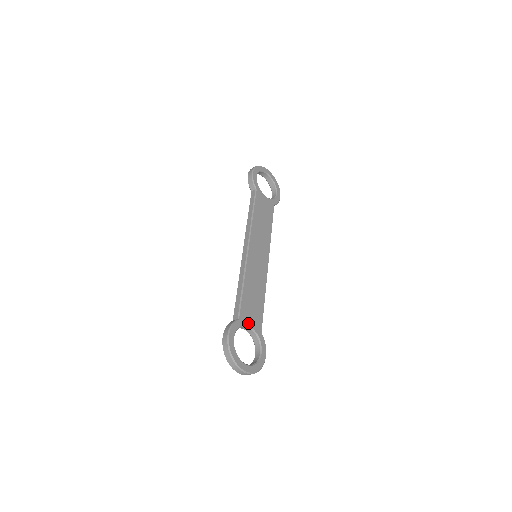
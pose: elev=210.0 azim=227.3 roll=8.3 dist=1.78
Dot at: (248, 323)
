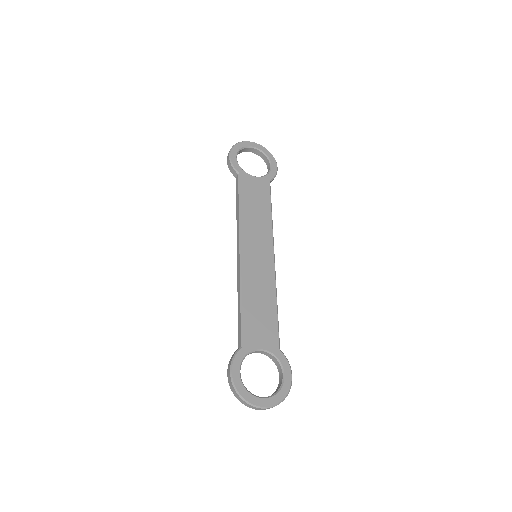
Dot at: (257, 346)
